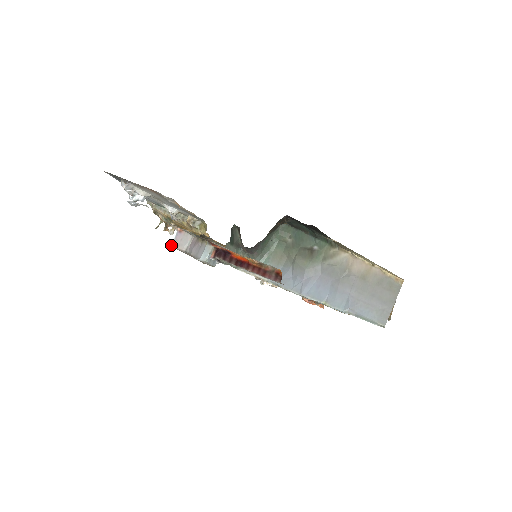
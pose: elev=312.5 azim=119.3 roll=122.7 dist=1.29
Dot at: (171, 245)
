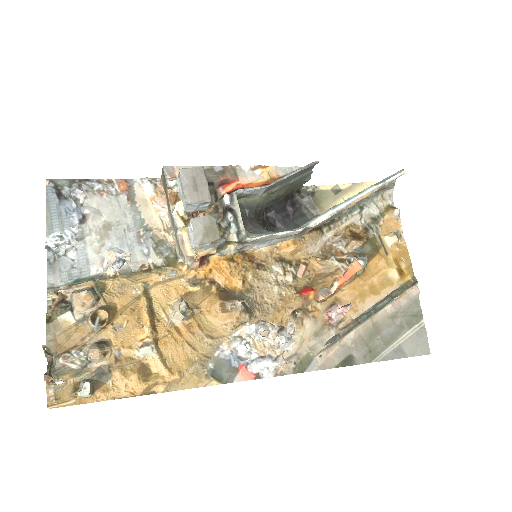
Dot at: (181, 169)
